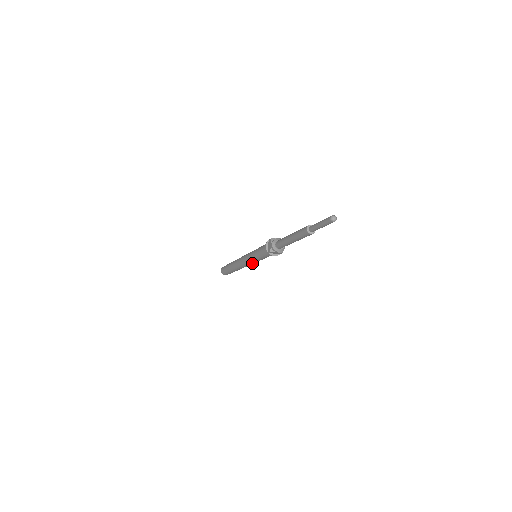
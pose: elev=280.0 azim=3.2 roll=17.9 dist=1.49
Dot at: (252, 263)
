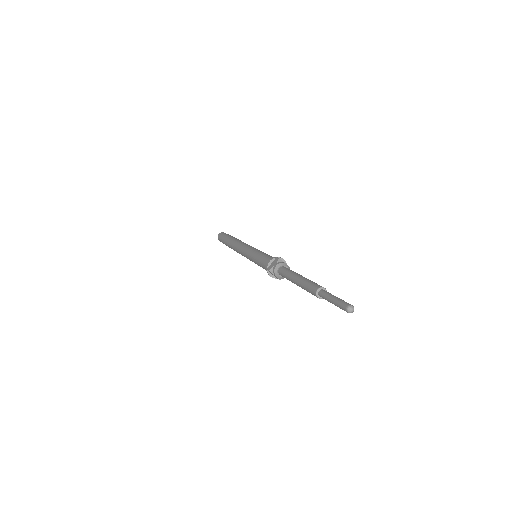
Dot at: occluded
